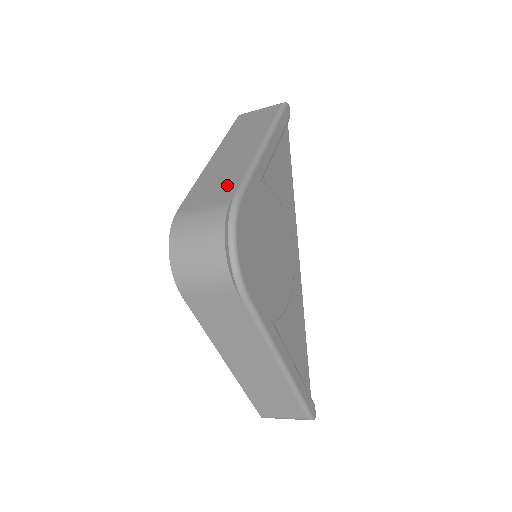
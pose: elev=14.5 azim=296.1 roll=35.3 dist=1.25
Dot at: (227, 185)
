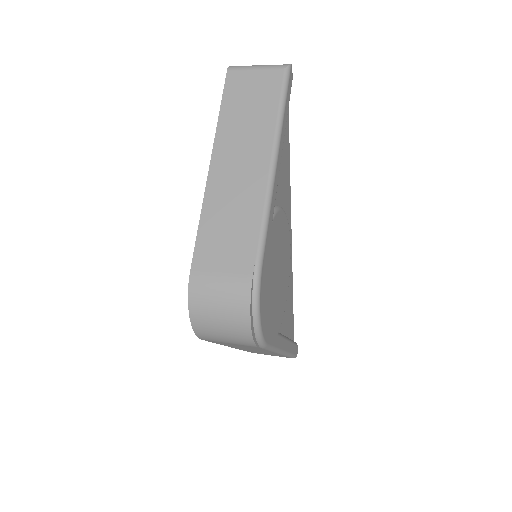
Dot at: (243, 242)
